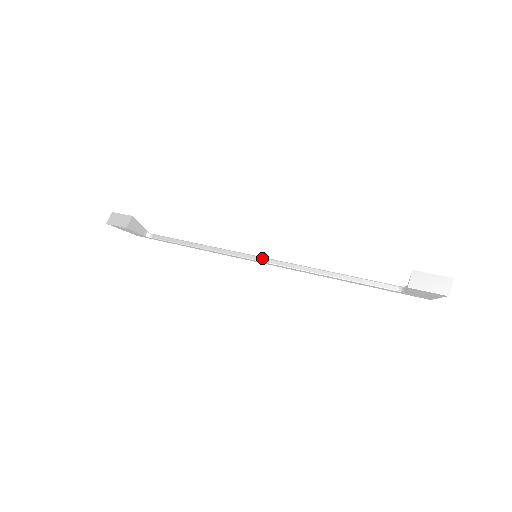
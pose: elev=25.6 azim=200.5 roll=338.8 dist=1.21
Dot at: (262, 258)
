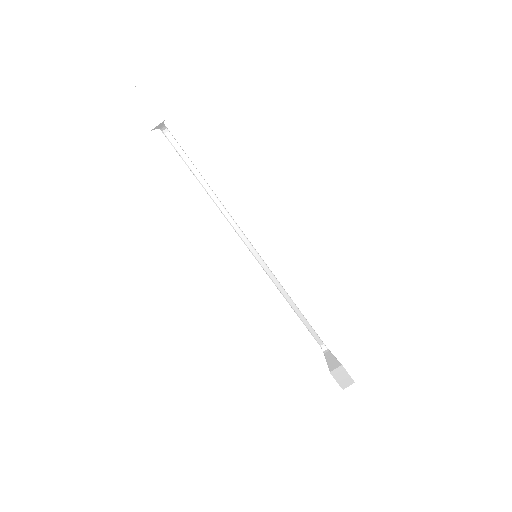
Dot at: (258, 256)
